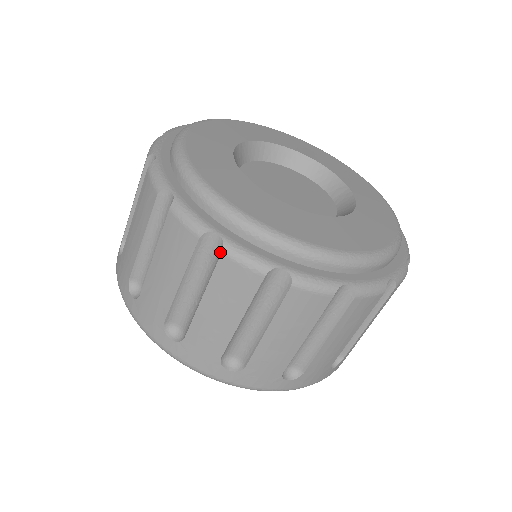
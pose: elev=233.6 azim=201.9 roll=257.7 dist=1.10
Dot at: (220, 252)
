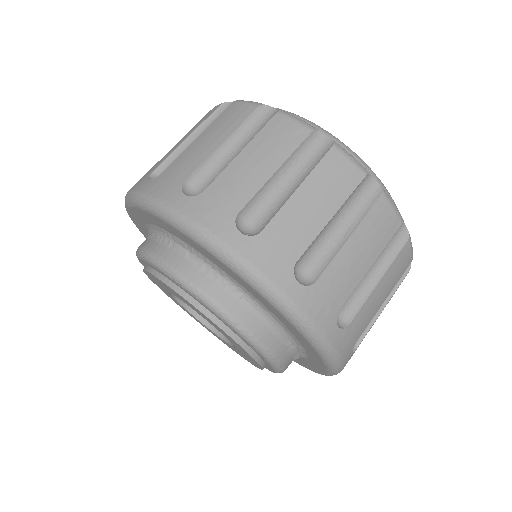
Dot at: (379, 193)
